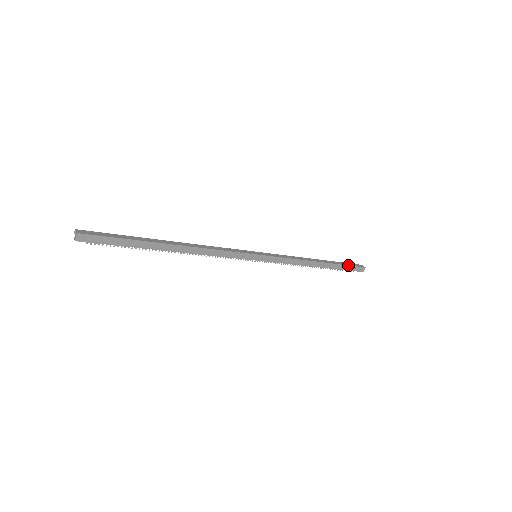
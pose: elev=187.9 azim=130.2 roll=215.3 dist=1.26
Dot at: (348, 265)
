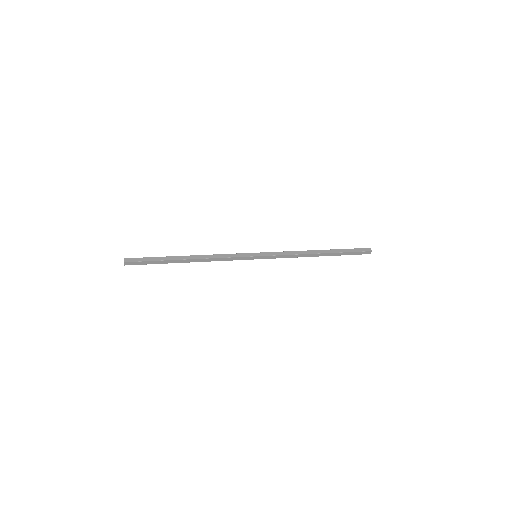
Dot at: (350, 252)
